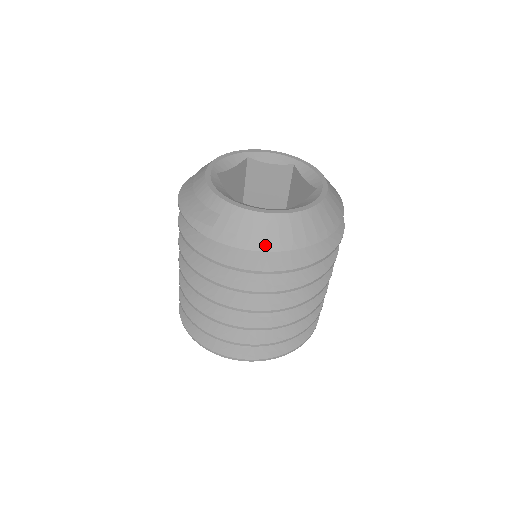
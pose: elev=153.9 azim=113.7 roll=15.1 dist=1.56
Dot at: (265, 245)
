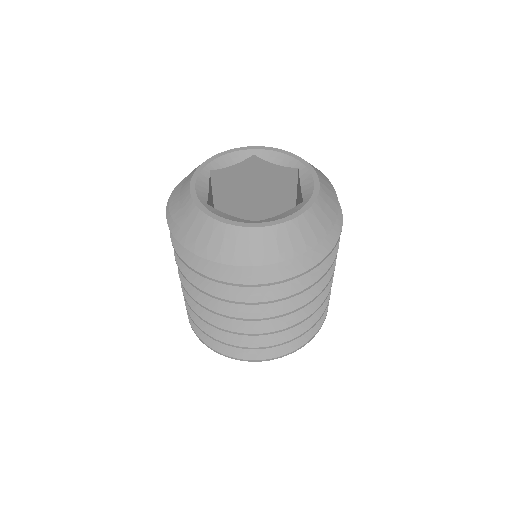
Dot at: (219, 256)
